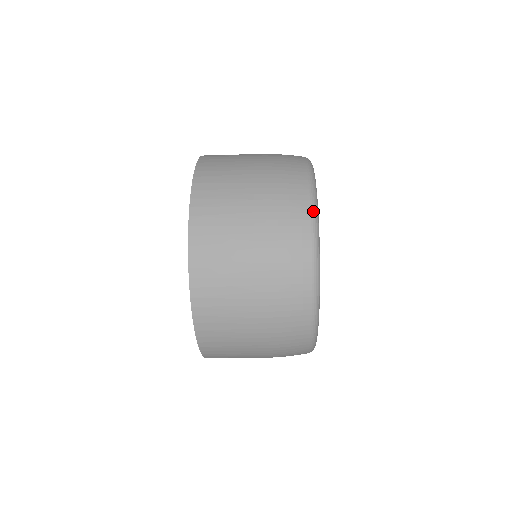
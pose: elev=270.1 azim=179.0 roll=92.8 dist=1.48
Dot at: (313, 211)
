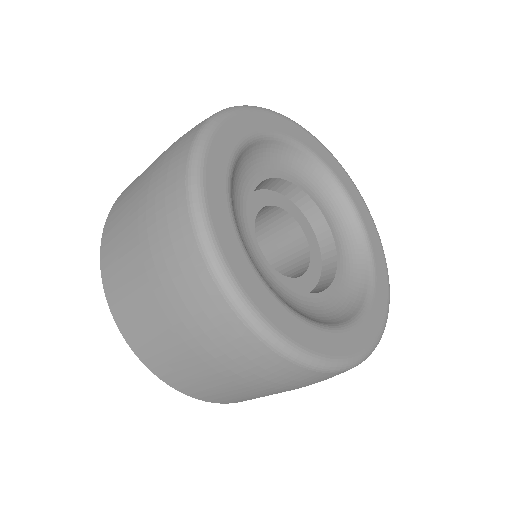
Dot at: occluded
